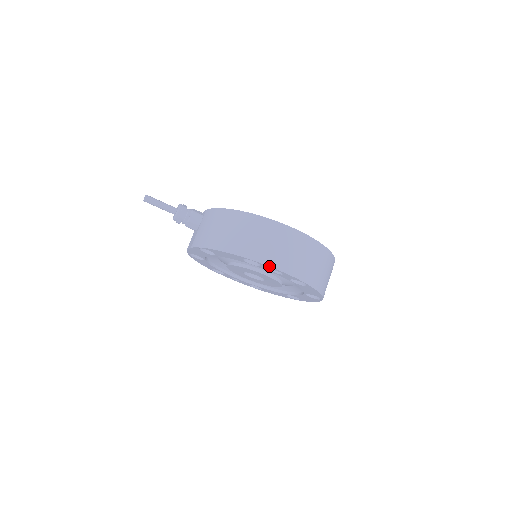
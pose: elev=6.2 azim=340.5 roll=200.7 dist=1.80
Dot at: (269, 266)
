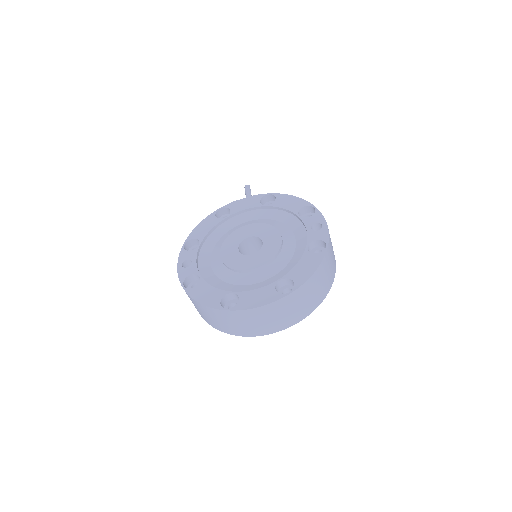
Dot at: (323, 216)
